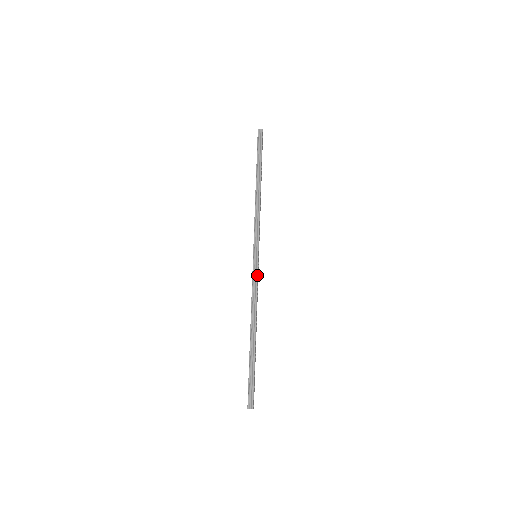
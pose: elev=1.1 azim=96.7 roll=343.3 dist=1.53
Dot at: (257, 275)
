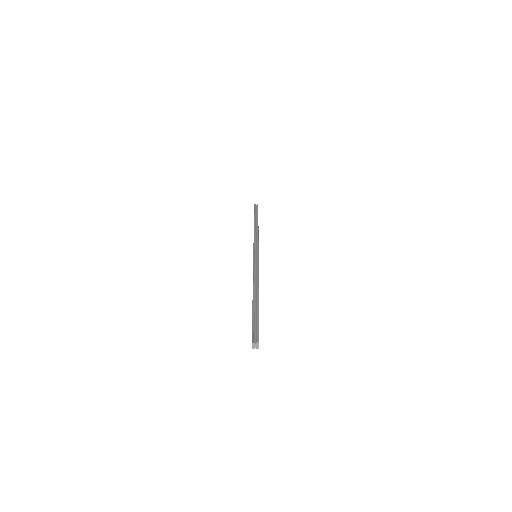
Dot at: (258, 262)
